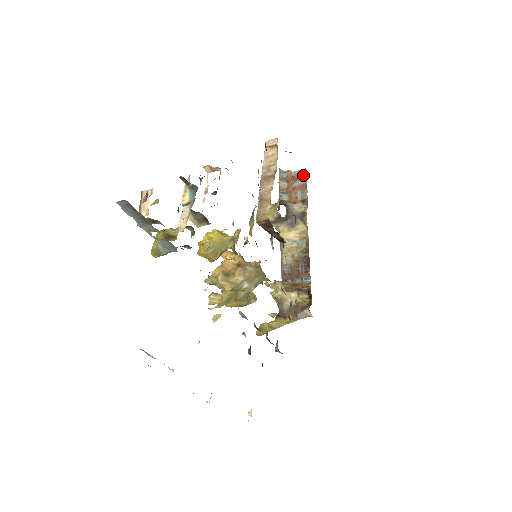
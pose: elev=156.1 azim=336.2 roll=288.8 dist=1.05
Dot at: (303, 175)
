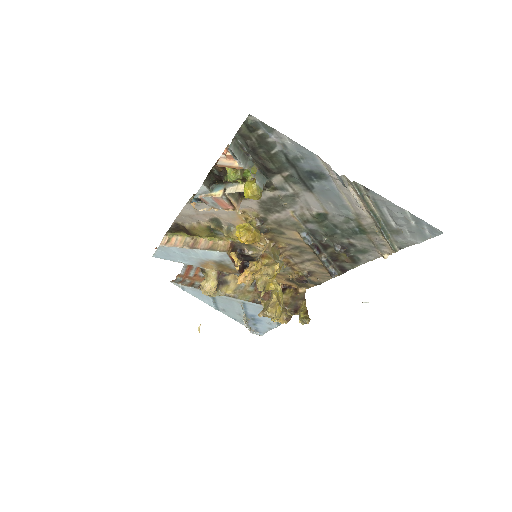
Dot at: (189, 266)
